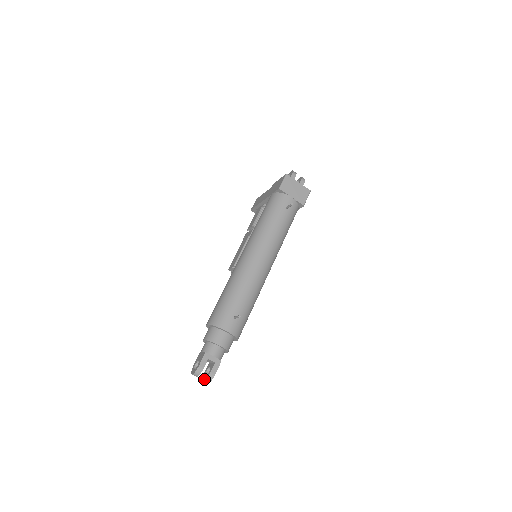
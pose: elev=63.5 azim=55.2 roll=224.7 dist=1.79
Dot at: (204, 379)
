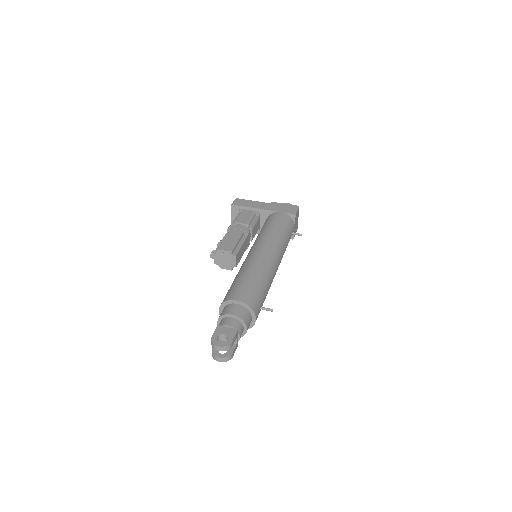
Dot at: (221, 356)
